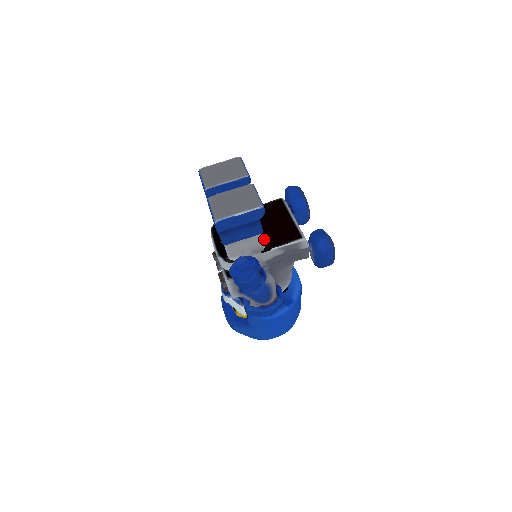
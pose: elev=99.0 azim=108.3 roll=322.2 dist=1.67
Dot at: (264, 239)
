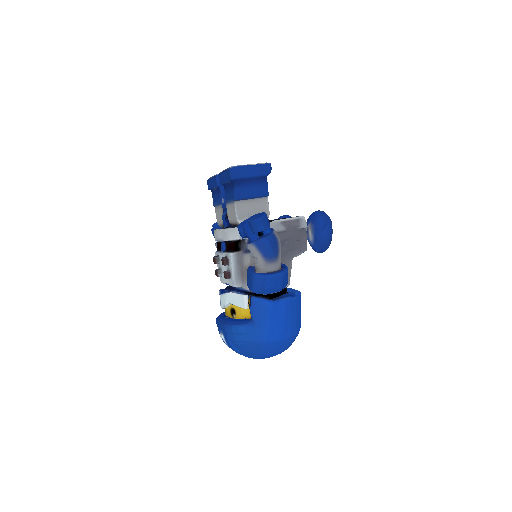
Dot at: occluded
